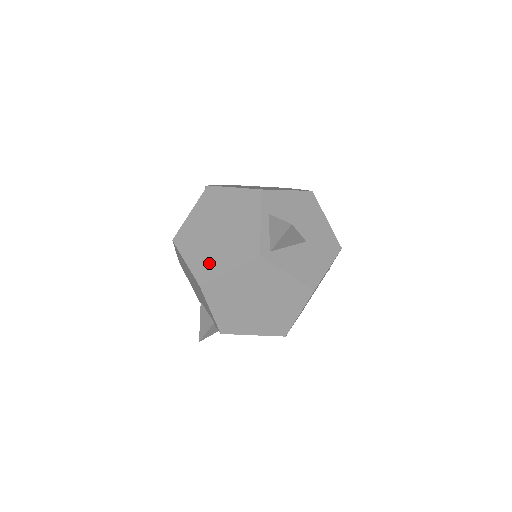
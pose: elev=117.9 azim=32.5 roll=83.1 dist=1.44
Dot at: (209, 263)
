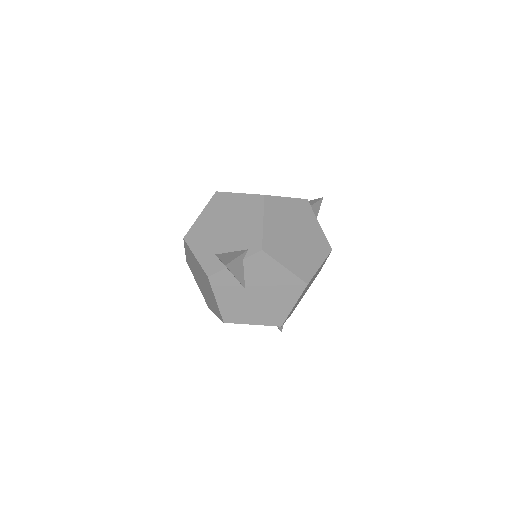
Dot at: occluded
